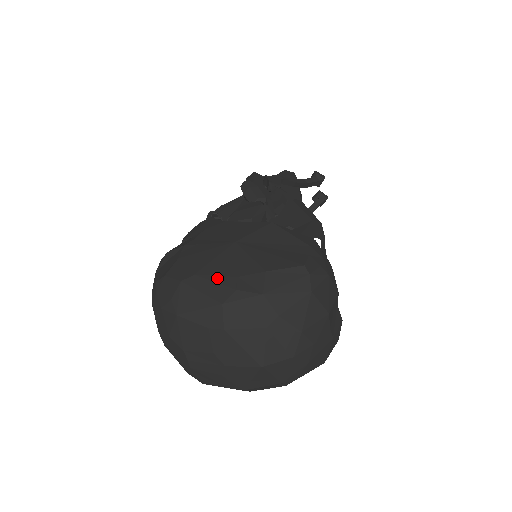
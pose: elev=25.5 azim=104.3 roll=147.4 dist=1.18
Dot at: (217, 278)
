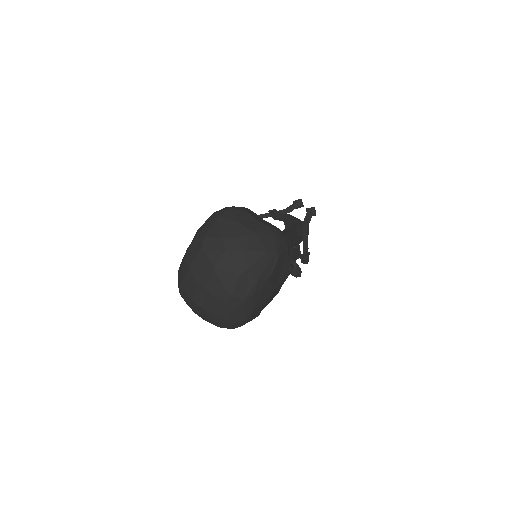
Dot at: occluded
